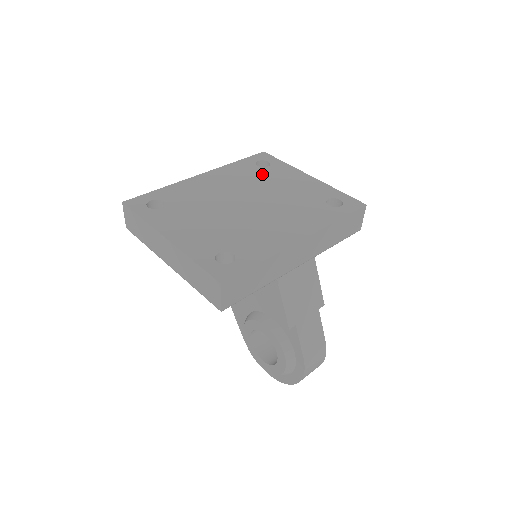
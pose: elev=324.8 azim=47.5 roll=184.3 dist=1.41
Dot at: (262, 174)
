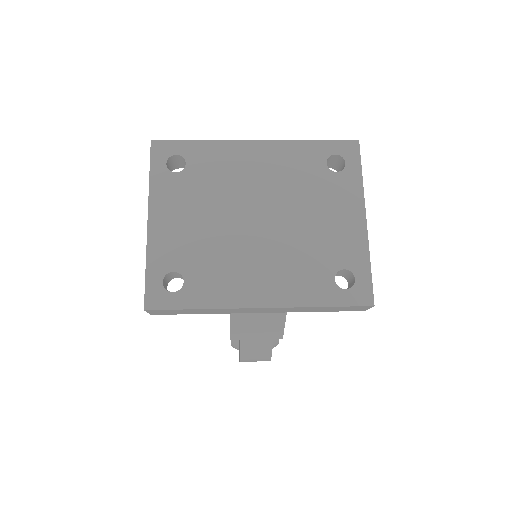
Dot at: (317, 182)
